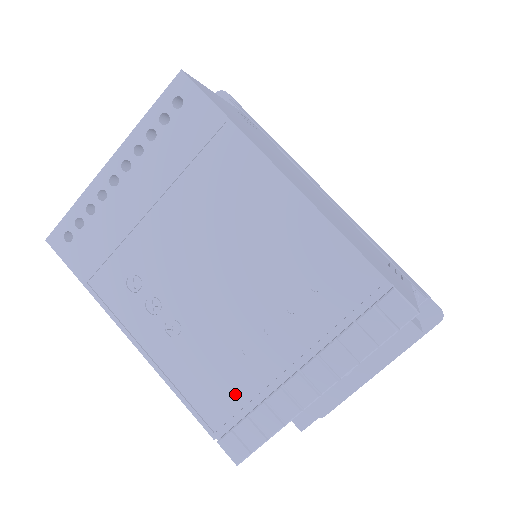
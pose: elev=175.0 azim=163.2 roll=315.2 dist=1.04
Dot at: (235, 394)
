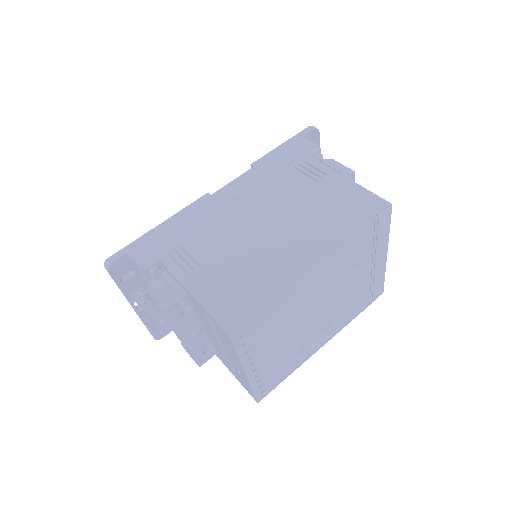
Dot at: (364, 294)
